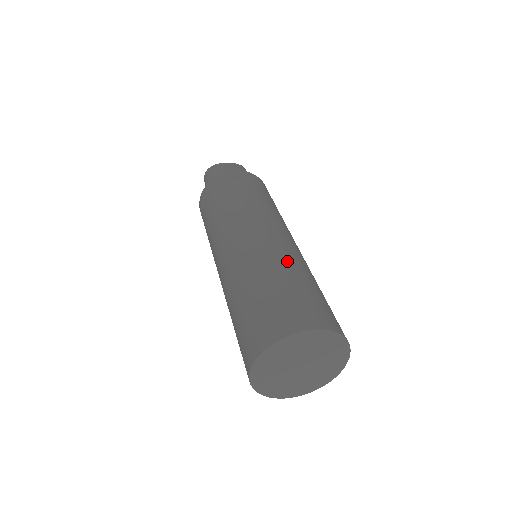
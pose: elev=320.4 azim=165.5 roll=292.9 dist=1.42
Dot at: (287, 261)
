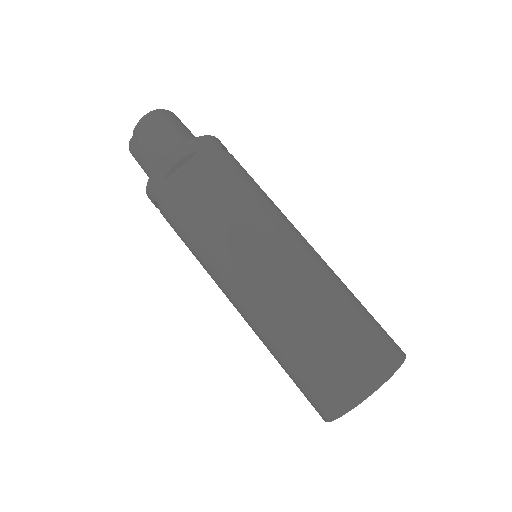
Dot at: (339, 278)
